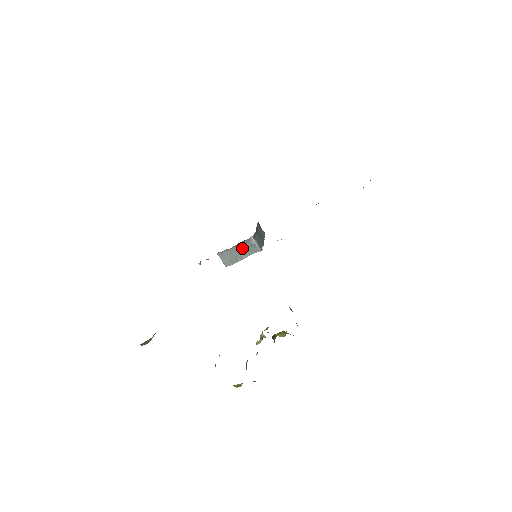
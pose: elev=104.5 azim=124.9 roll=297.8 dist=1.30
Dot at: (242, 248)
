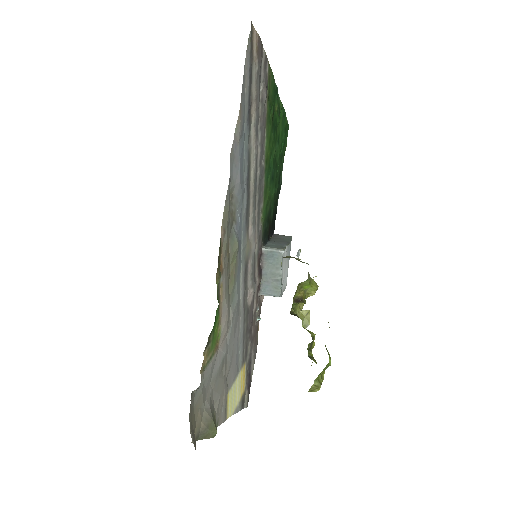
Dot at: (269, 267)
